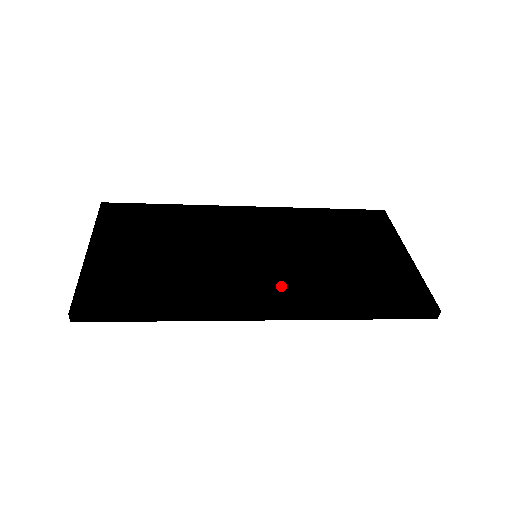
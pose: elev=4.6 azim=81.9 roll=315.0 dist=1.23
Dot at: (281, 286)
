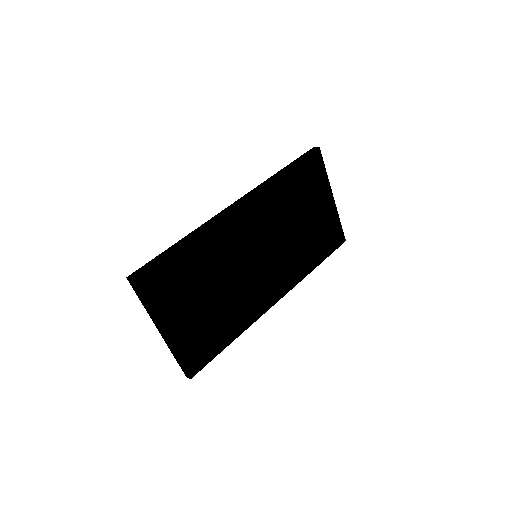
Dot at: (279, 278)
